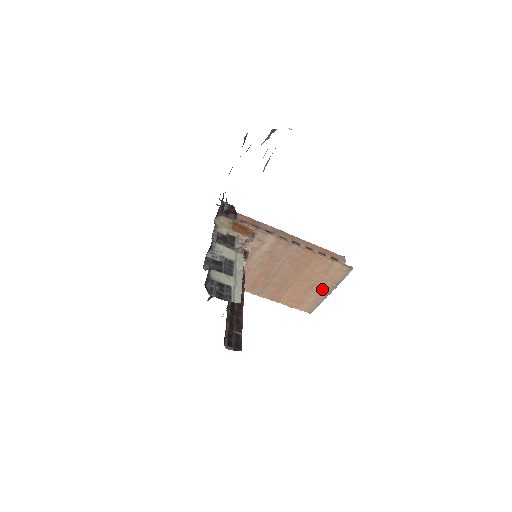
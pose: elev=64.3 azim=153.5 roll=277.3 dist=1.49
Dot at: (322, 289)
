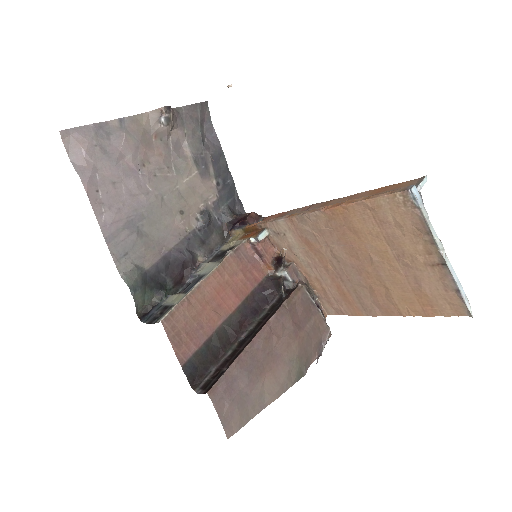
Dot at: (423, 257)
